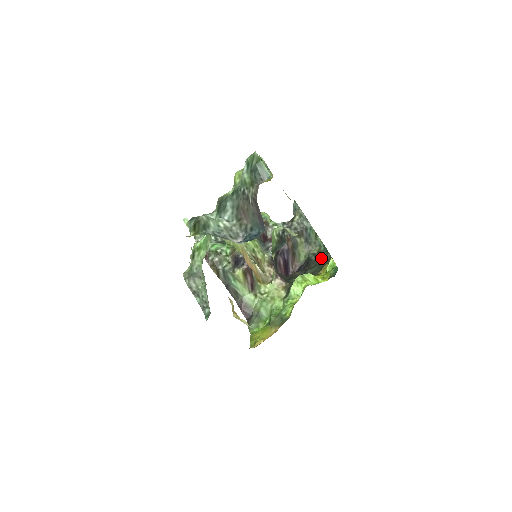
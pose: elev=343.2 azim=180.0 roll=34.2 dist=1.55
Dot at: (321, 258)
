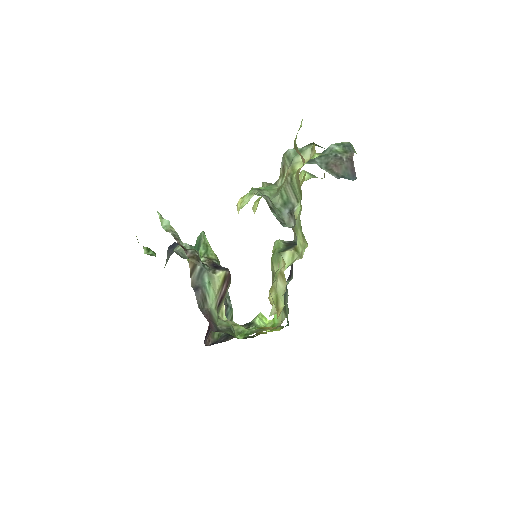
Dot at: occluded
